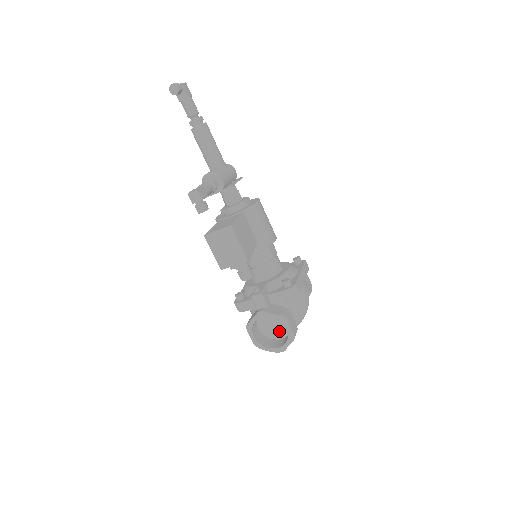
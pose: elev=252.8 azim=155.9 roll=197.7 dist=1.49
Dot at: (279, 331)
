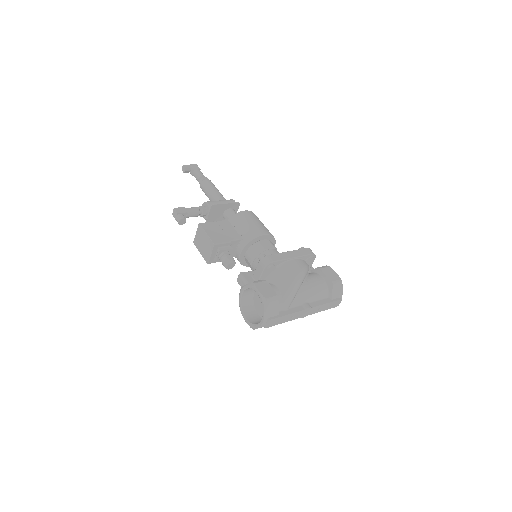
Dot at: occluded
